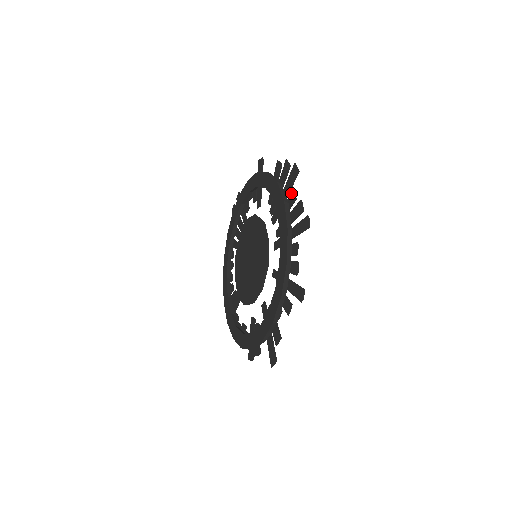
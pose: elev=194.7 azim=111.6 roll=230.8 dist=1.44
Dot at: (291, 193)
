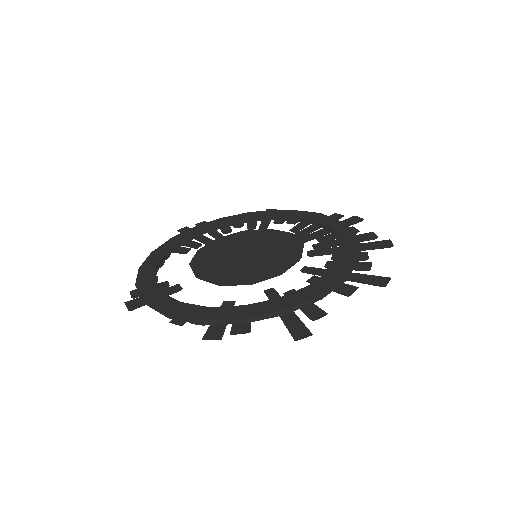
Dot at: occluded
